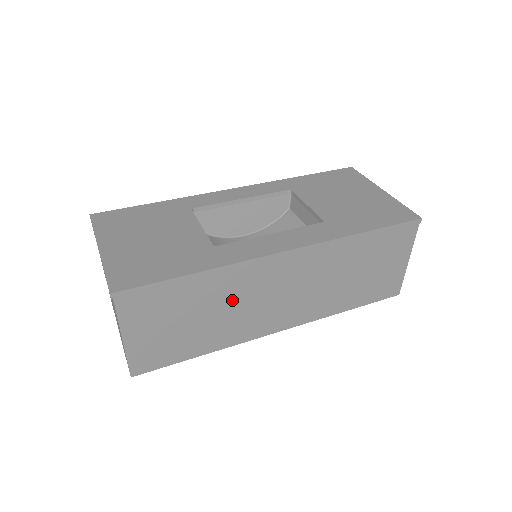
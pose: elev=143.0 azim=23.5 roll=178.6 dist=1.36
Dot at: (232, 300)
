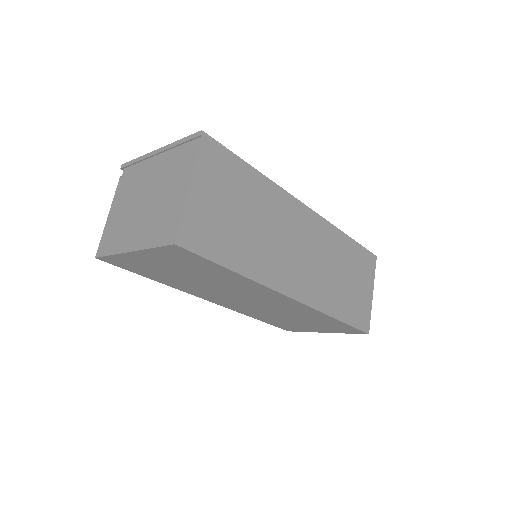
Dot at: (271, 223)
